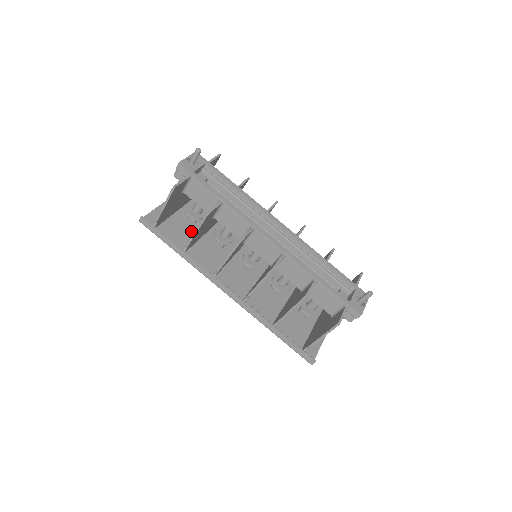
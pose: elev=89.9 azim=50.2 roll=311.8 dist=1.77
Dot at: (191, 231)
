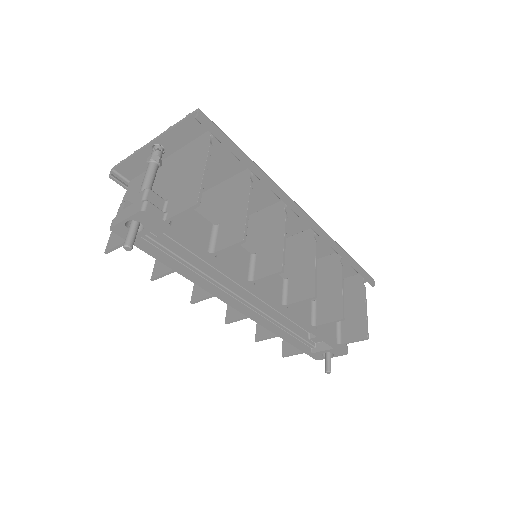
Dot at: occluded
